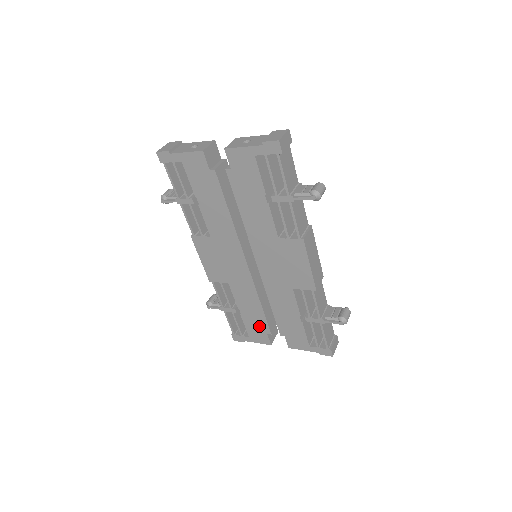
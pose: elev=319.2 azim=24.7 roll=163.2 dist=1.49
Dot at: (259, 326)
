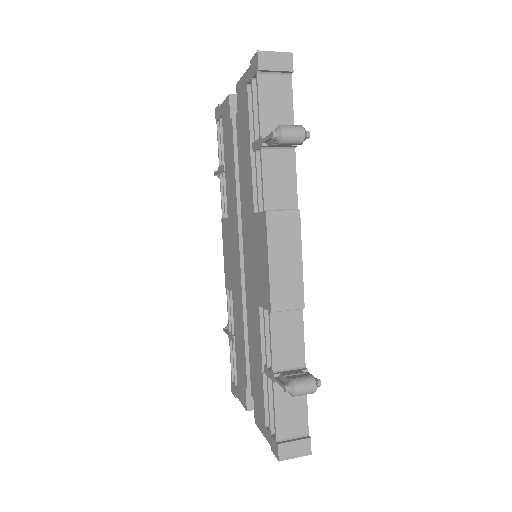
Dot at: (242, 371)
